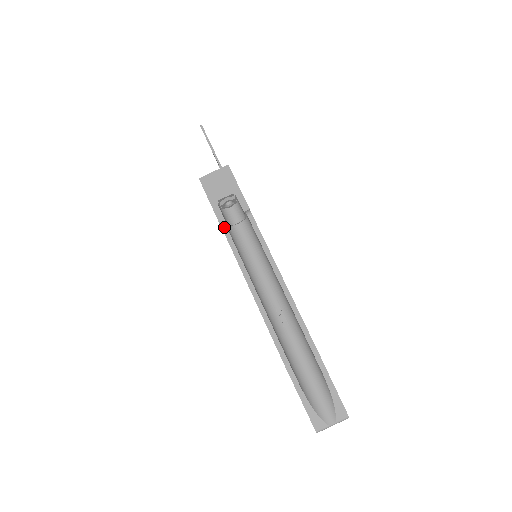
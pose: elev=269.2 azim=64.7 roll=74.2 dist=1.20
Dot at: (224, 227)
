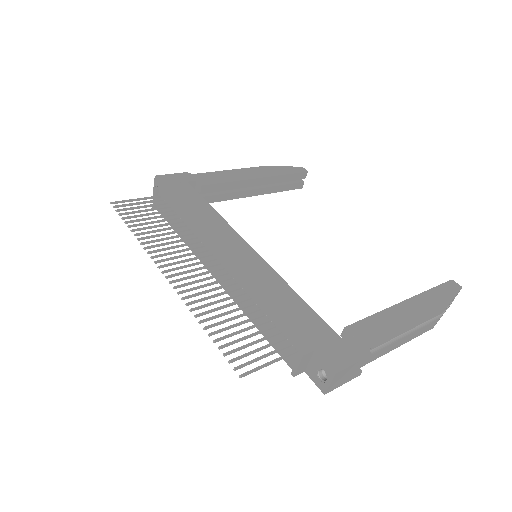
Dot at: (359, 368)
